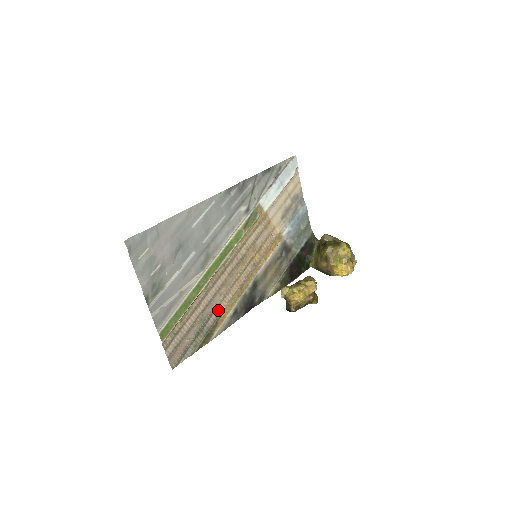
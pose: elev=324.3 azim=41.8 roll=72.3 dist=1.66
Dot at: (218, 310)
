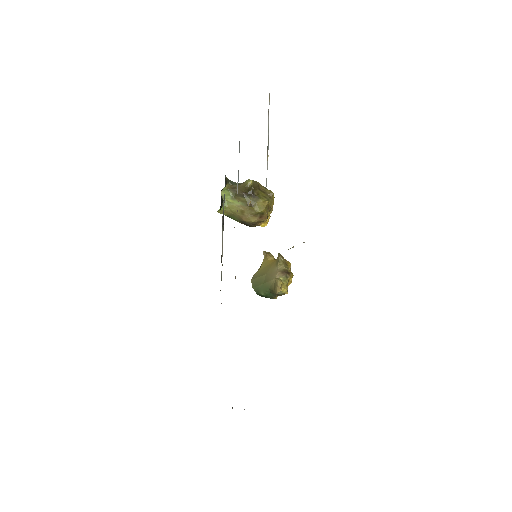
Dot at: occluded
